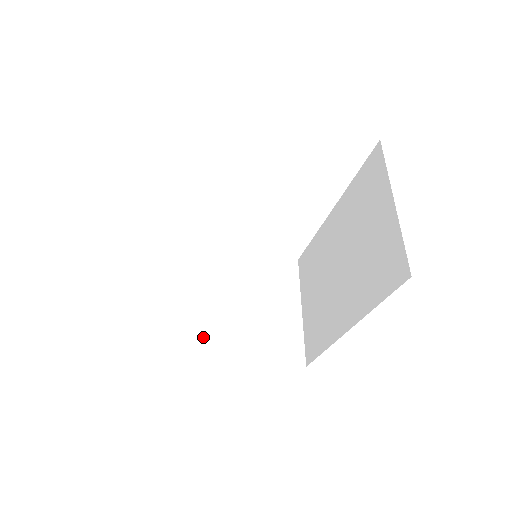
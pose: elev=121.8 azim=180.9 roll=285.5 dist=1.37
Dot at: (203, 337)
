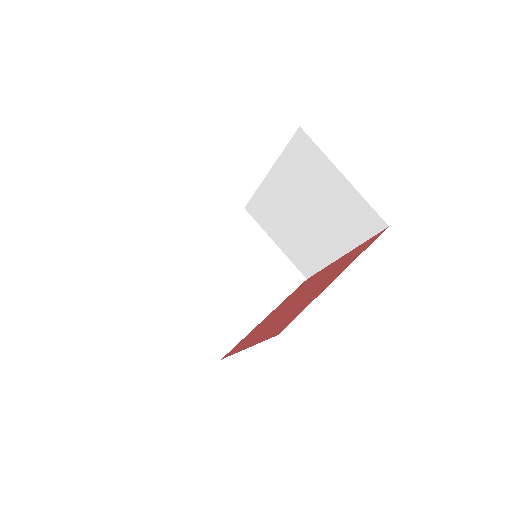
Dot at: (238, 317)
